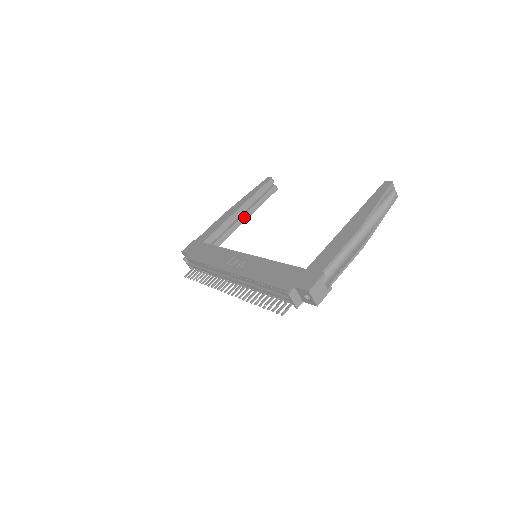
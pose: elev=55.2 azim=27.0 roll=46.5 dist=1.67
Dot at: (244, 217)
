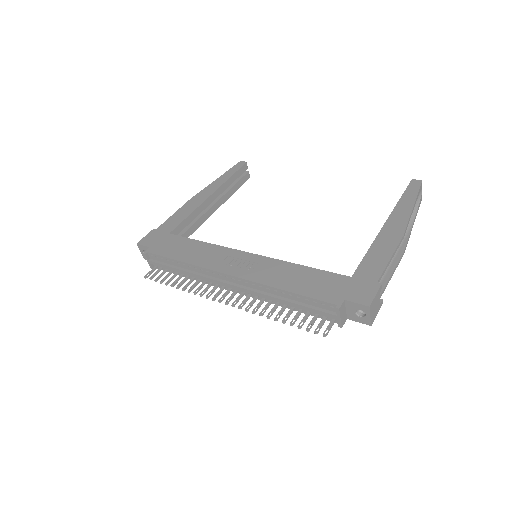
Dot at: (215, 206)
